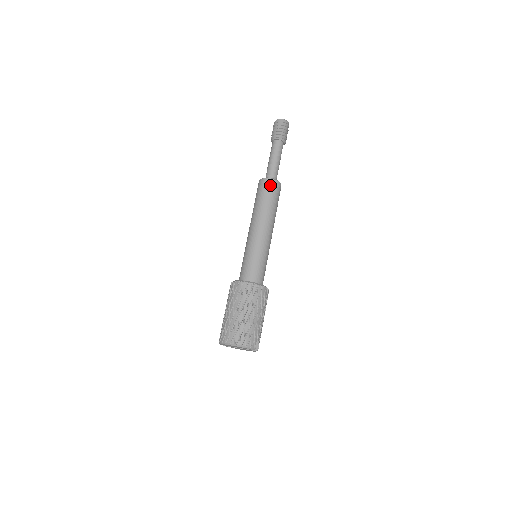
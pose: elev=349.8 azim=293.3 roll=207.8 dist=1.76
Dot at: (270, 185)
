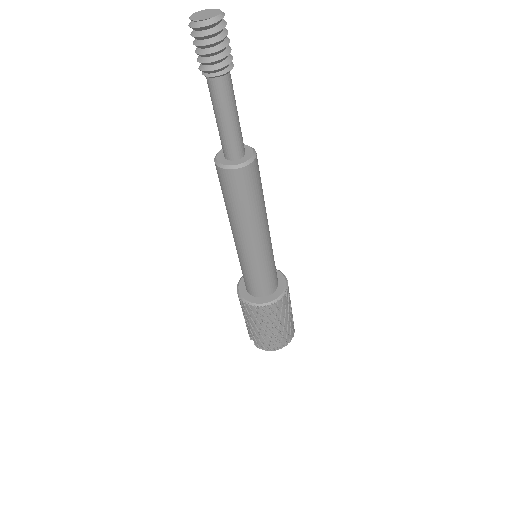
Dot at: (255, 172)
